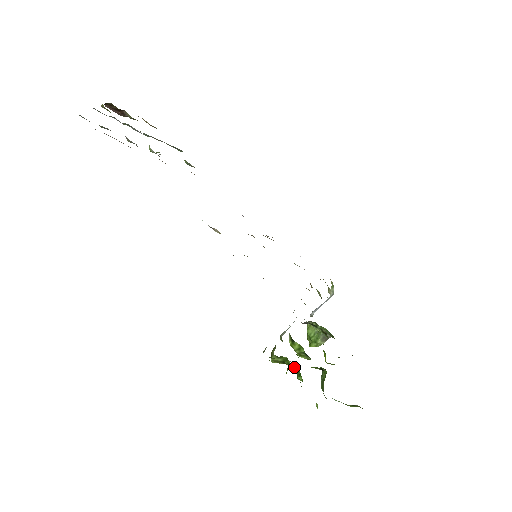
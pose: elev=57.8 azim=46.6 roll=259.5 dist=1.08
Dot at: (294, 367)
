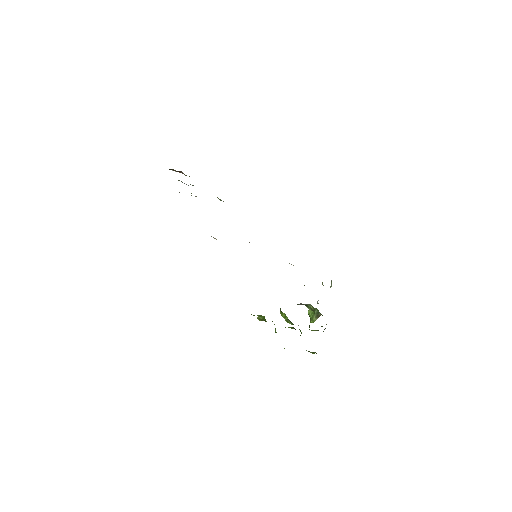
Dot at: occluded
